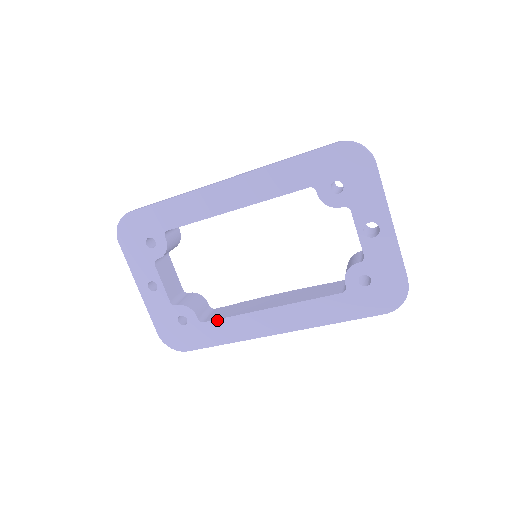
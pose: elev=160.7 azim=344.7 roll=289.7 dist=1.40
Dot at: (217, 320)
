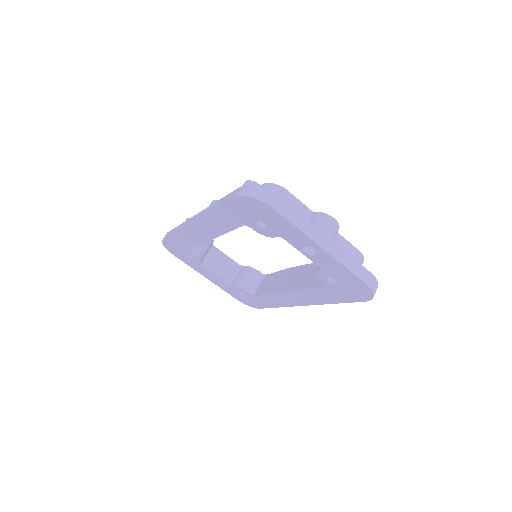
Dot at: (260, 295)
